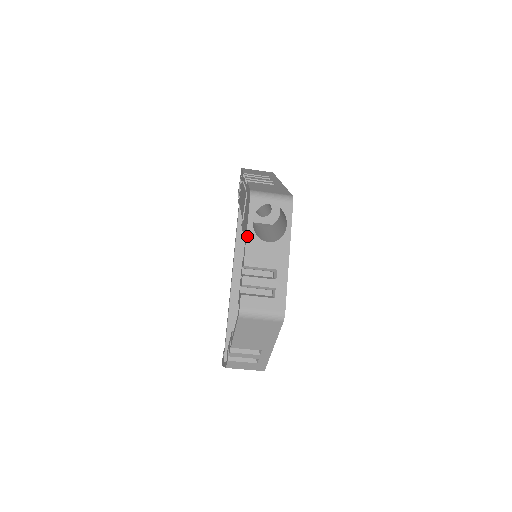
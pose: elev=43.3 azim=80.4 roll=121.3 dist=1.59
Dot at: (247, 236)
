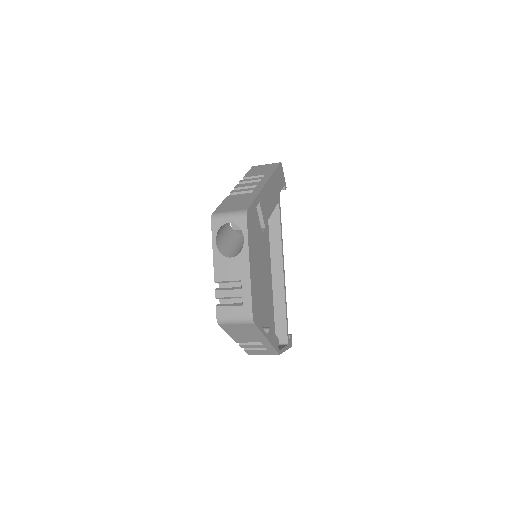
Dot at: (213, 256)
